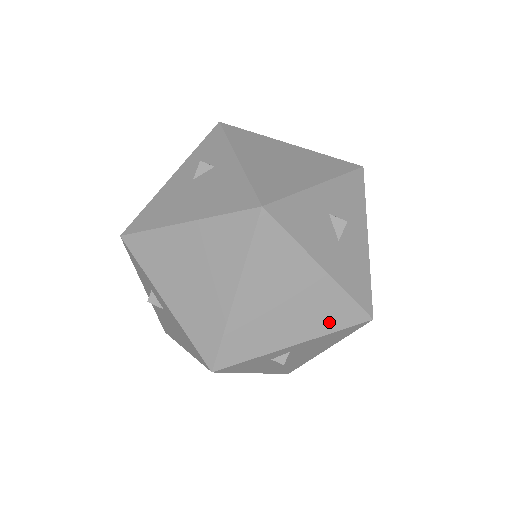
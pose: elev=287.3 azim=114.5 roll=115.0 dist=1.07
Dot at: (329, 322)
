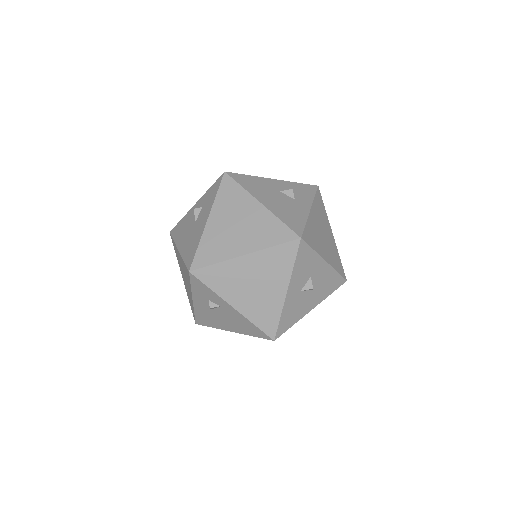
Dot at: occluded
